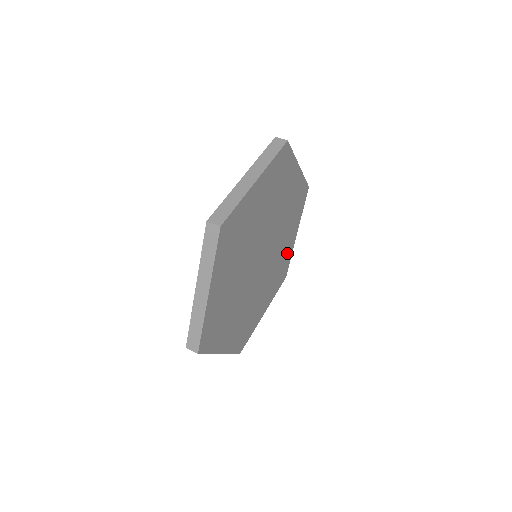
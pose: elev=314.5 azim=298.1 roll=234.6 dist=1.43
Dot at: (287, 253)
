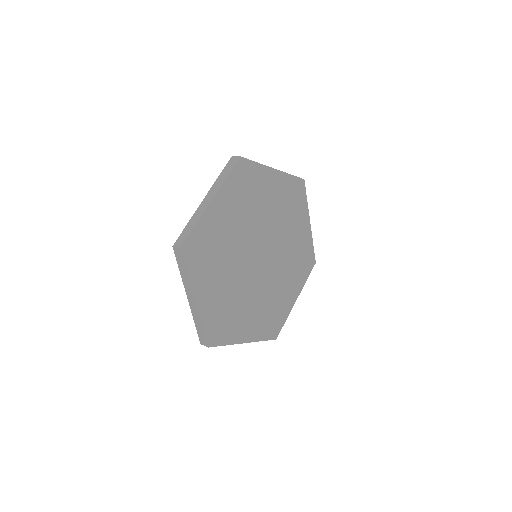
Dot at: (283, 306)
